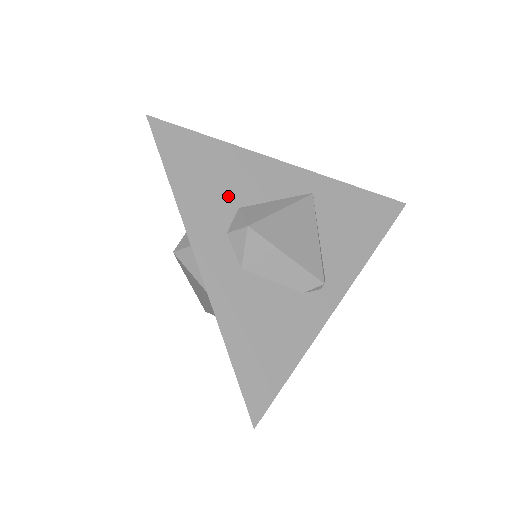
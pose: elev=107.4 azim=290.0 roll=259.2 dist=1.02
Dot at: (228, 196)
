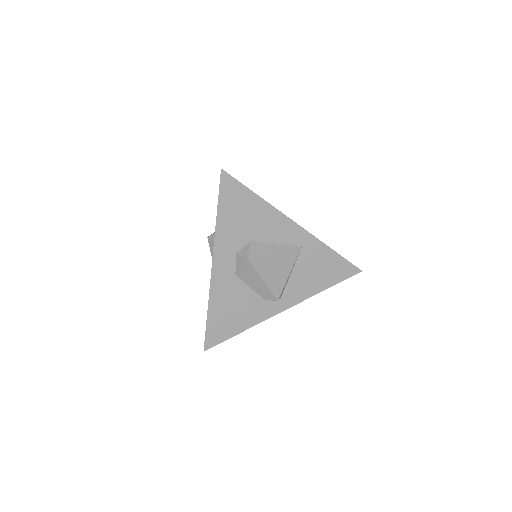
Dot at: (248, 232)
